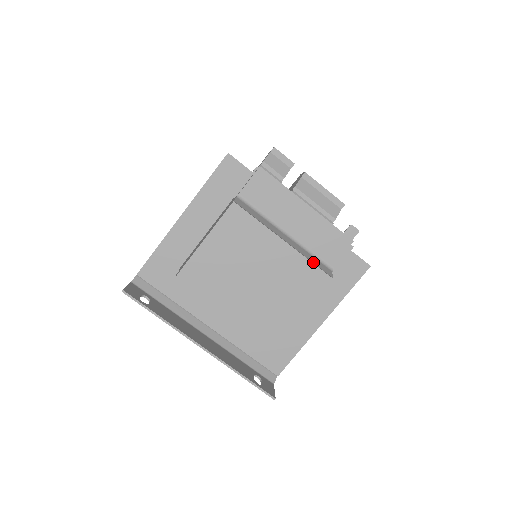
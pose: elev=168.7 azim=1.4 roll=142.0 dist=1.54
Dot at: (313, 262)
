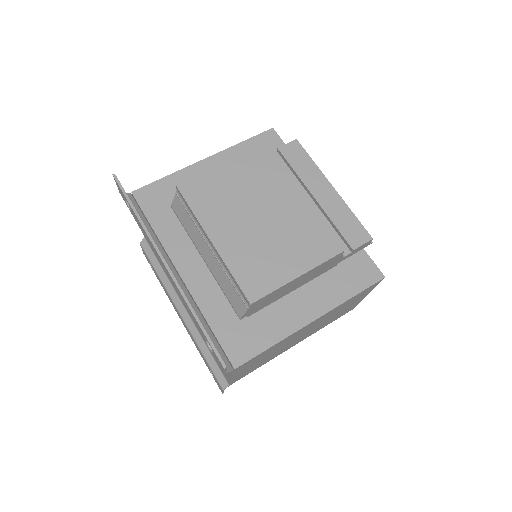
Dot at: (326, 230)
